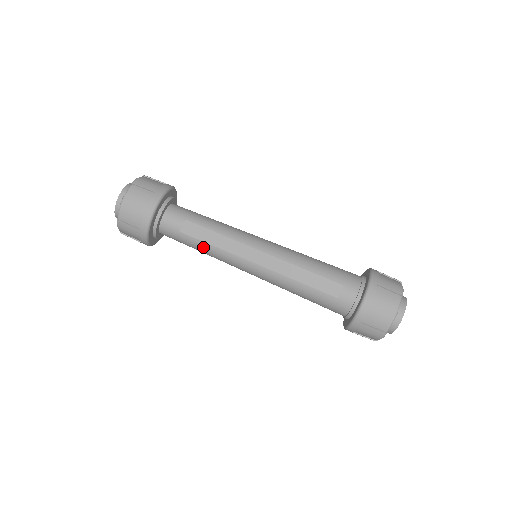
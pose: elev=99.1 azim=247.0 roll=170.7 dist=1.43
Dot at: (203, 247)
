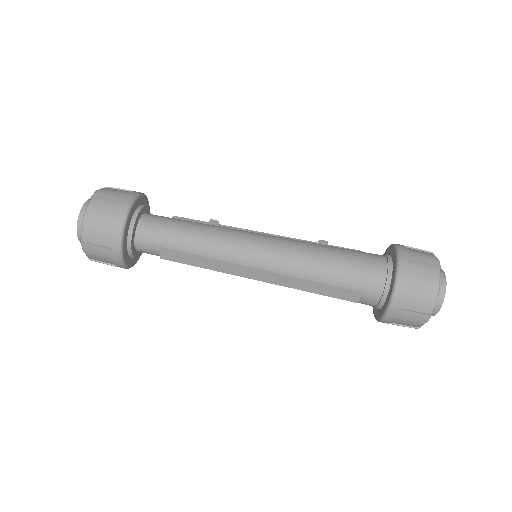
Dot at: occluded
